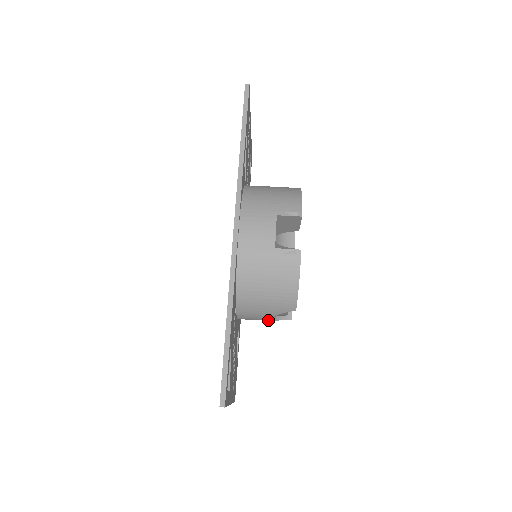
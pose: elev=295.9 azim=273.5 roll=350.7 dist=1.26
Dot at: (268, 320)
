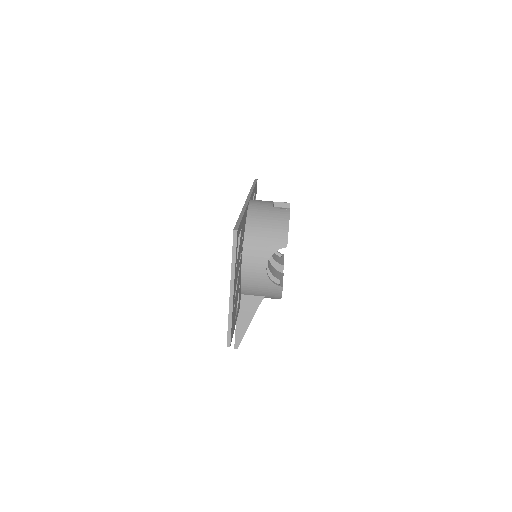
Dot at: (265, 269)
